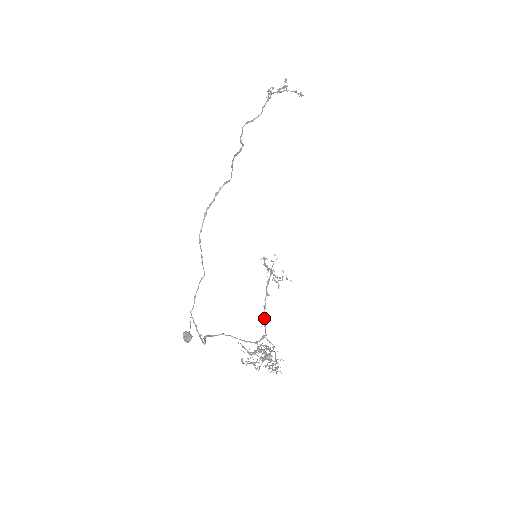
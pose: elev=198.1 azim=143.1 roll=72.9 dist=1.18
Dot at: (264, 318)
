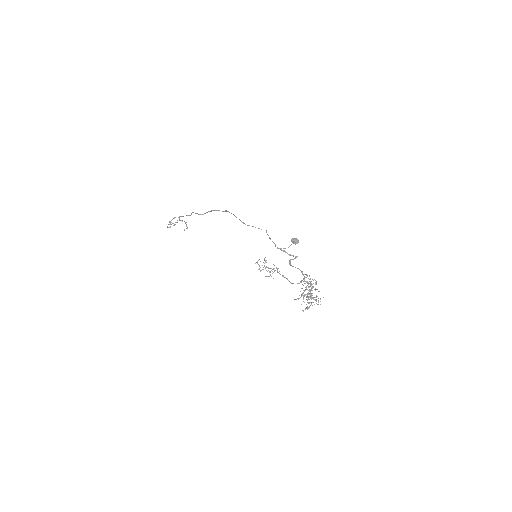
Dot at: occluded
